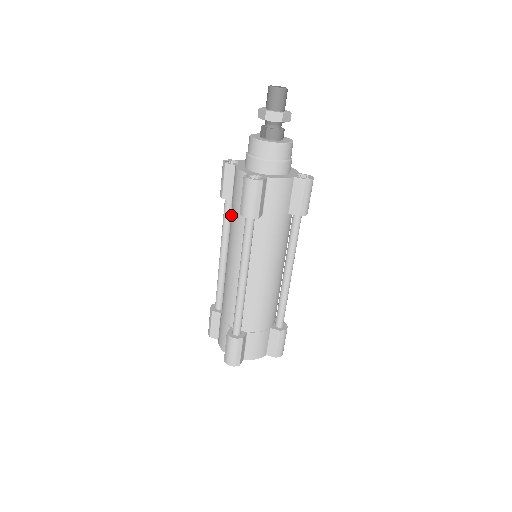
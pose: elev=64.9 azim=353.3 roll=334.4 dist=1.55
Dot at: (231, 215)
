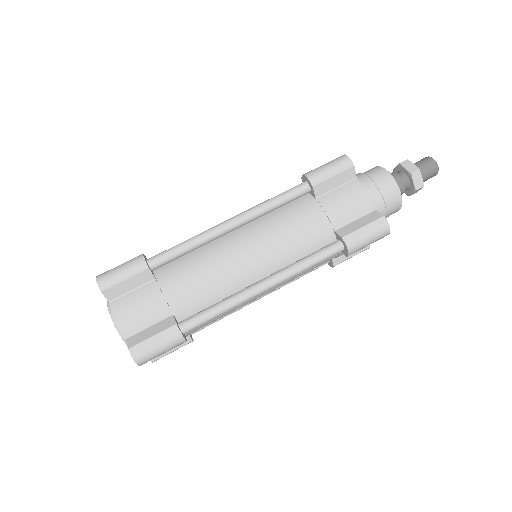
Dot at: occluded
